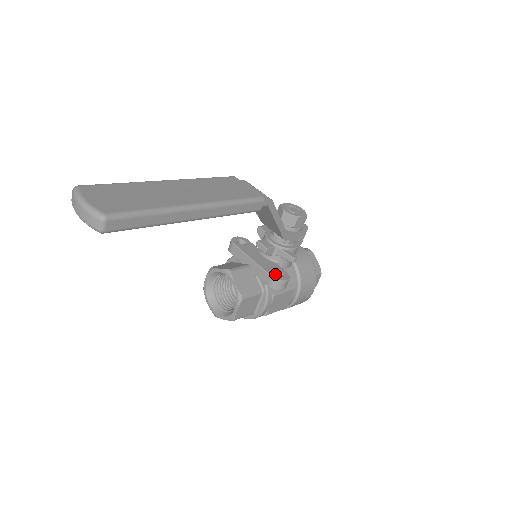
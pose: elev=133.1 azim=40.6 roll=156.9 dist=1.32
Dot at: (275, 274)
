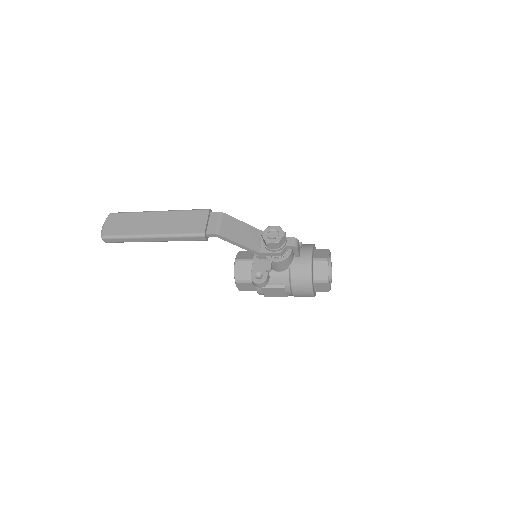
Dot at: (258, 275)
